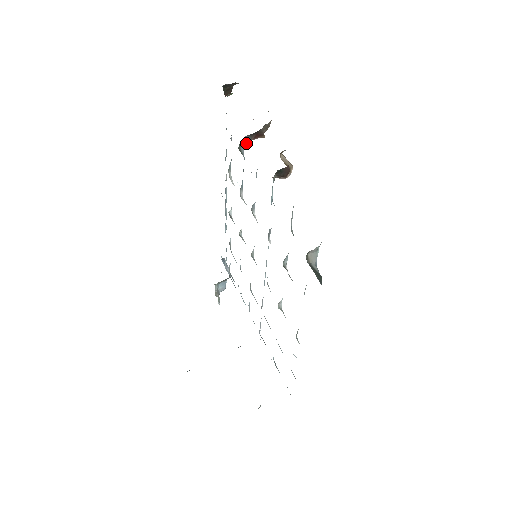
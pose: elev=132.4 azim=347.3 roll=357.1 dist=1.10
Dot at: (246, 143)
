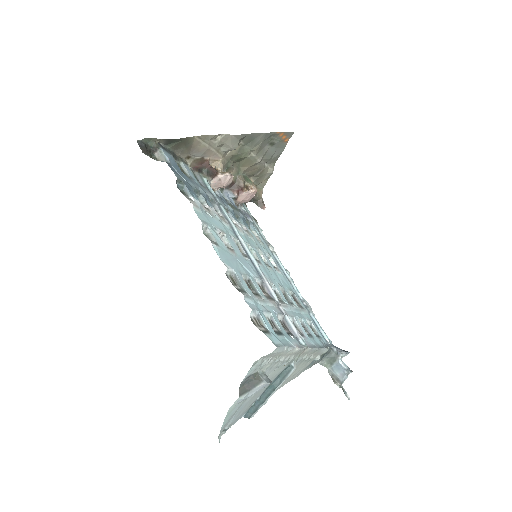
Dot at: (231, 197)
